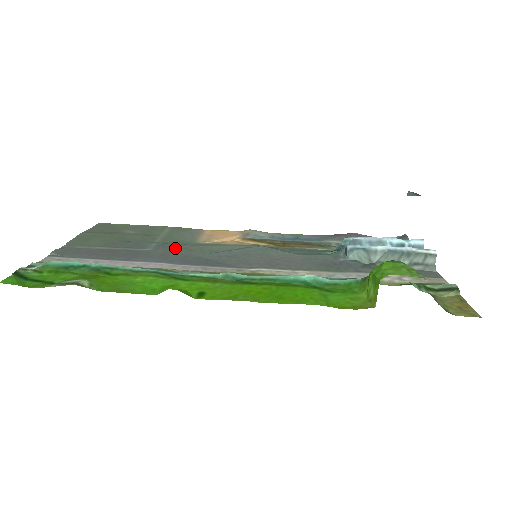
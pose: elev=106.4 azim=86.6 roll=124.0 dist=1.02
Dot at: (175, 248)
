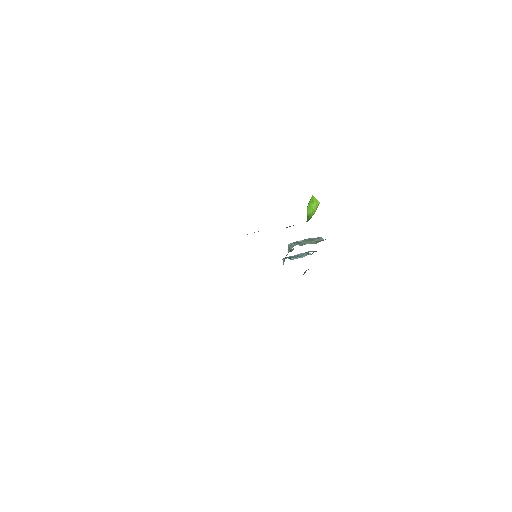
Dot at: occluded
